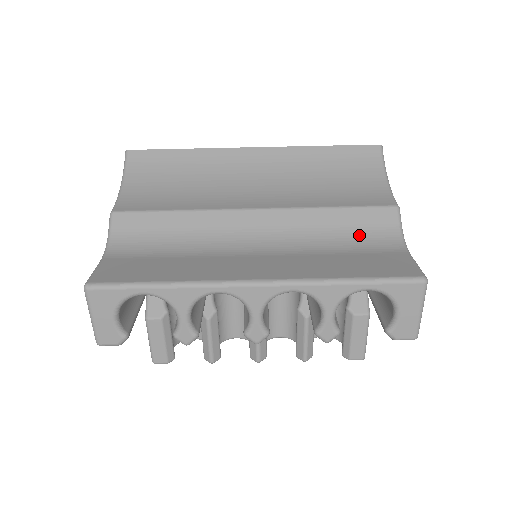
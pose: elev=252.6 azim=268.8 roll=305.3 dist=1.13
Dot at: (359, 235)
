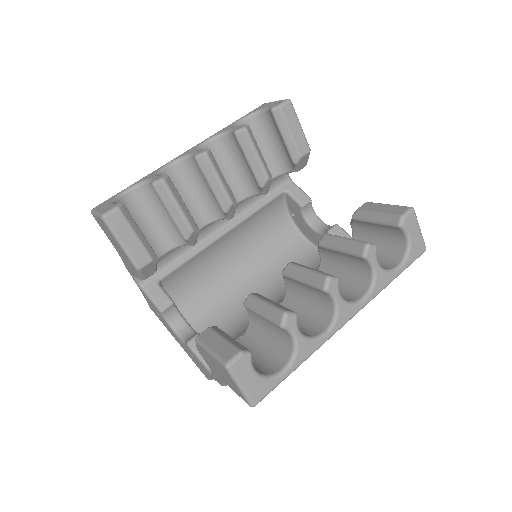
Dot at: occluded
